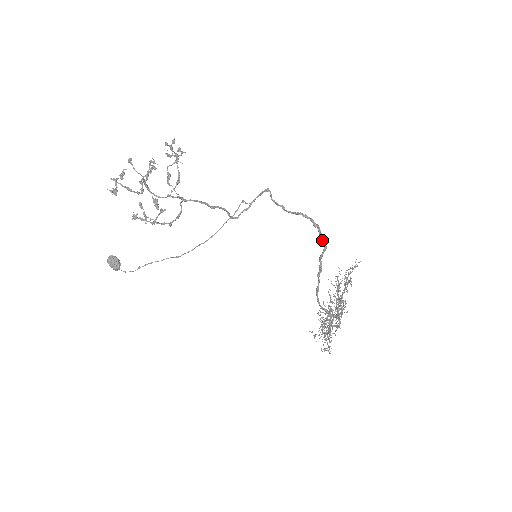
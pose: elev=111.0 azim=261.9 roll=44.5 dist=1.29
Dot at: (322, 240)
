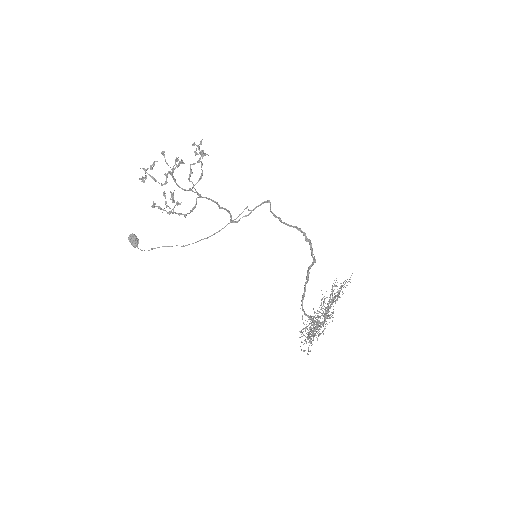
Dot at: (312, 254)
